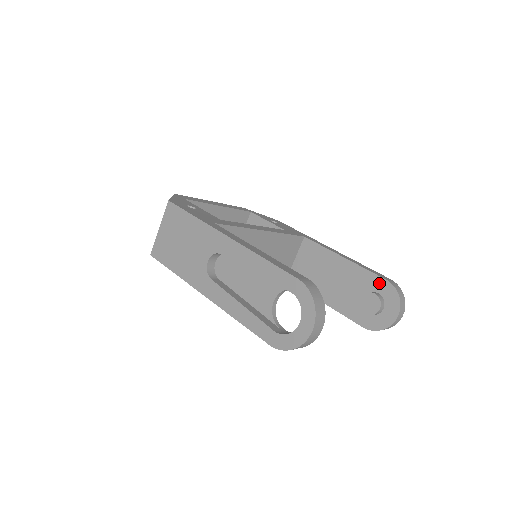
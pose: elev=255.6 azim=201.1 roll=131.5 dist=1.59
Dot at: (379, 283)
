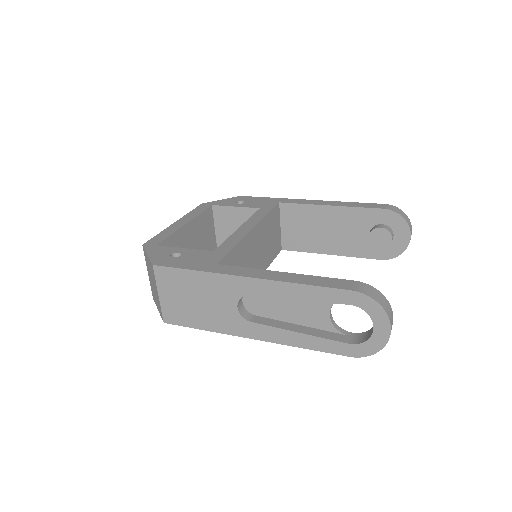
Dot at: (378, 215)
